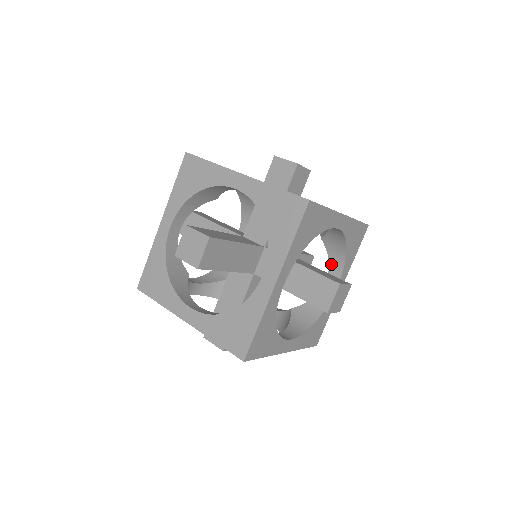
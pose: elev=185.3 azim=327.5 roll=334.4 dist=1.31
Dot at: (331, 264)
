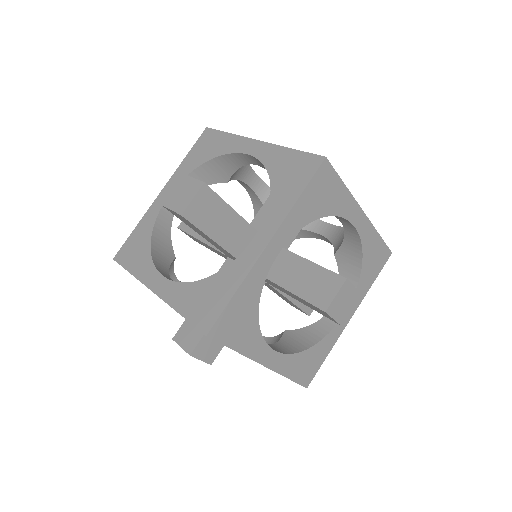
Dot at: occluded
